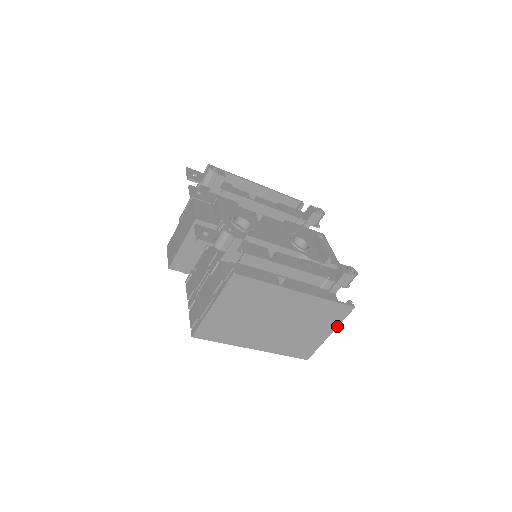
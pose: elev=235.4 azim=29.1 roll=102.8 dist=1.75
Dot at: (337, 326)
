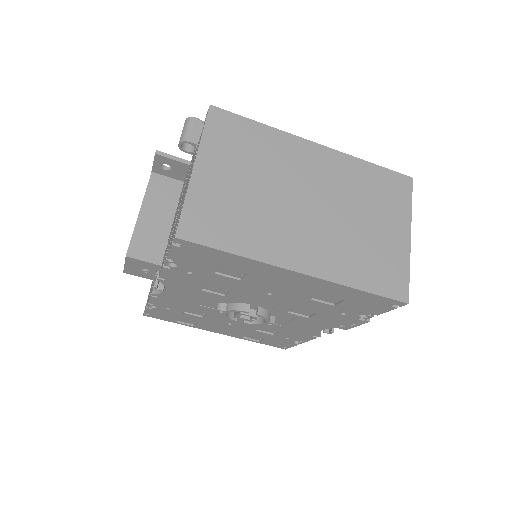
Dot at: (410, 217)
